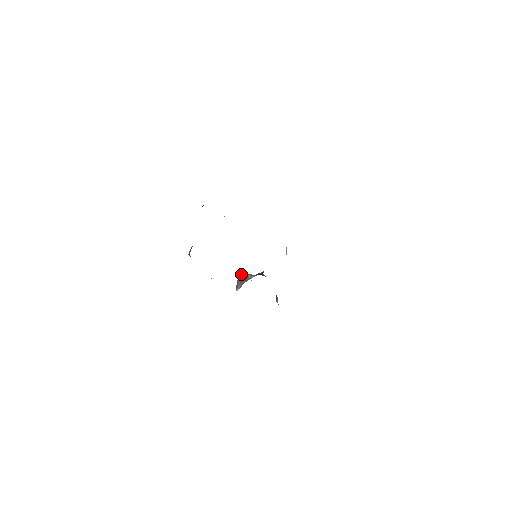
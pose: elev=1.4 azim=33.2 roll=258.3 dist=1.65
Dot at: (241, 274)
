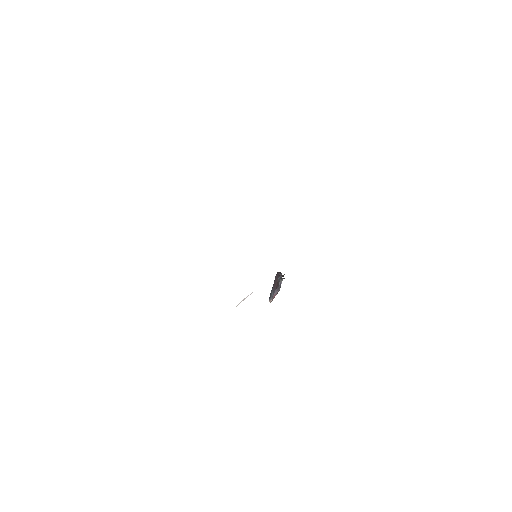
Dot at: (276, 275)
